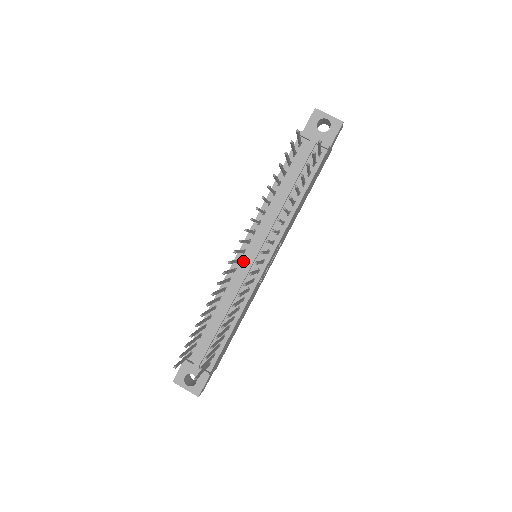
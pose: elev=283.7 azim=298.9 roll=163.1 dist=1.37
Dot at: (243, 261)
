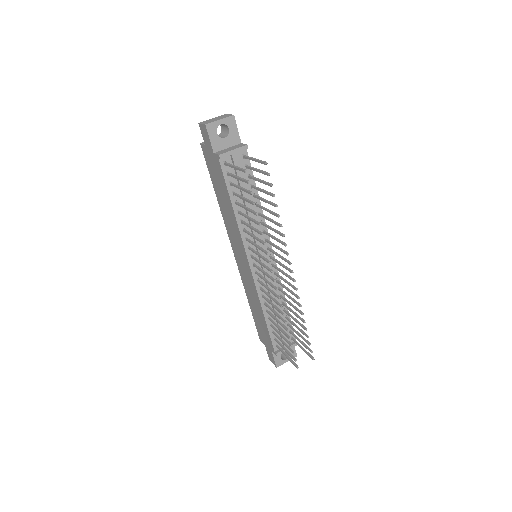
Dot at: (258, 270)
